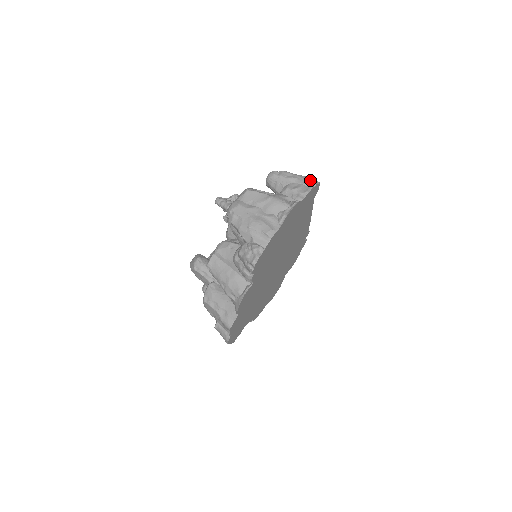
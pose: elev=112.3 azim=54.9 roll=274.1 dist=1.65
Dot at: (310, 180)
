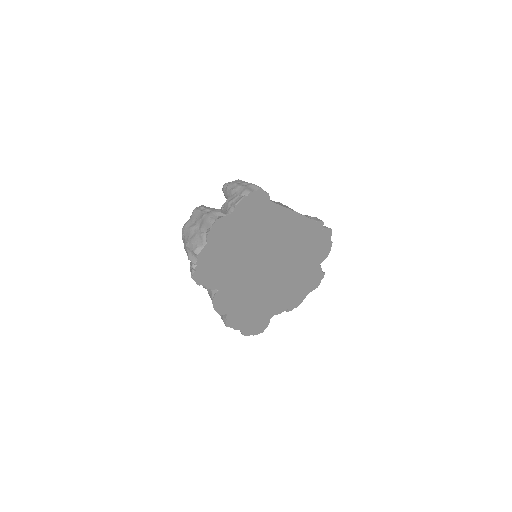
Dot at: (245, 189)
